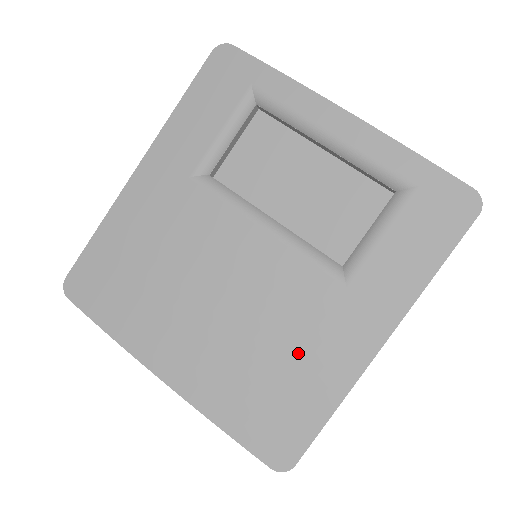
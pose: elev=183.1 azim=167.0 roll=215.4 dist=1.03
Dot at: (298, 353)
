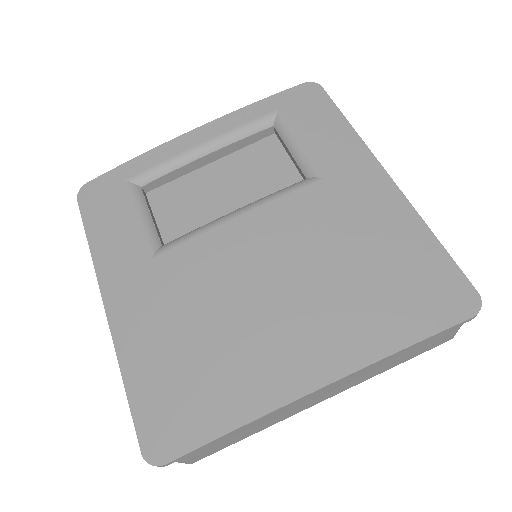
Dot at: (362, 238)
